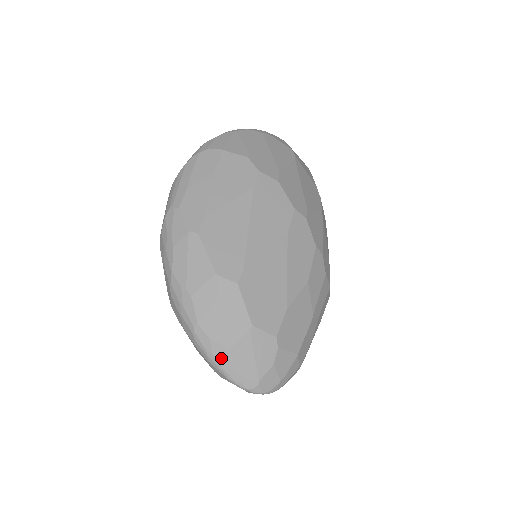
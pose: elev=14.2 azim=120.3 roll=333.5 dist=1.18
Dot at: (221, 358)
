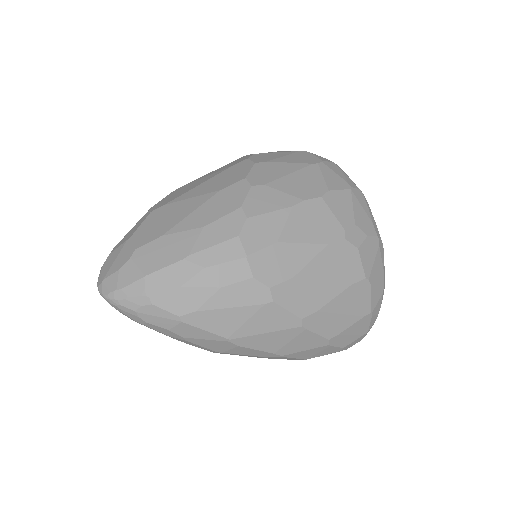
Dot at: occluded
